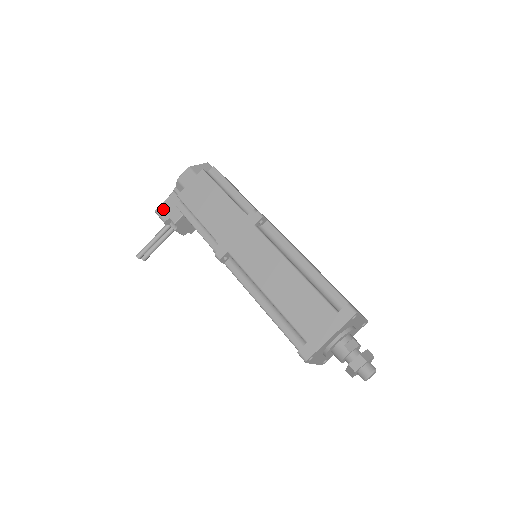
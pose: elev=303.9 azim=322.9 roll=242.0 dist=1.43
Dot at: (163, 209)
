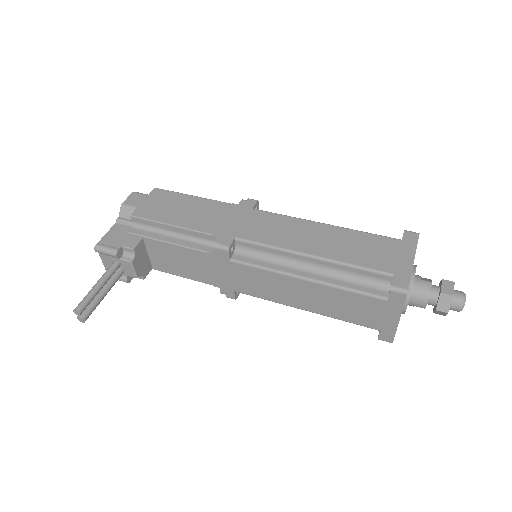
Dot at: (108, 241)
